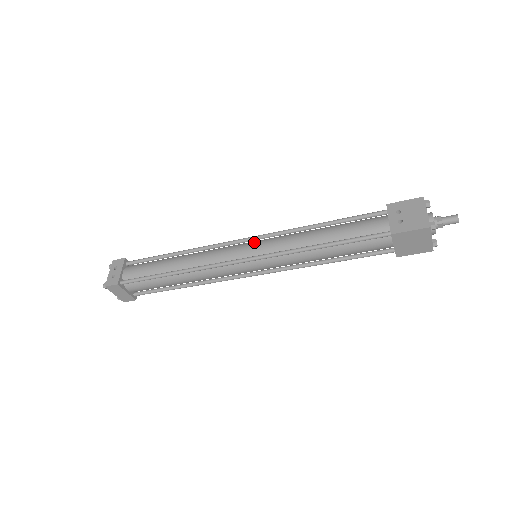
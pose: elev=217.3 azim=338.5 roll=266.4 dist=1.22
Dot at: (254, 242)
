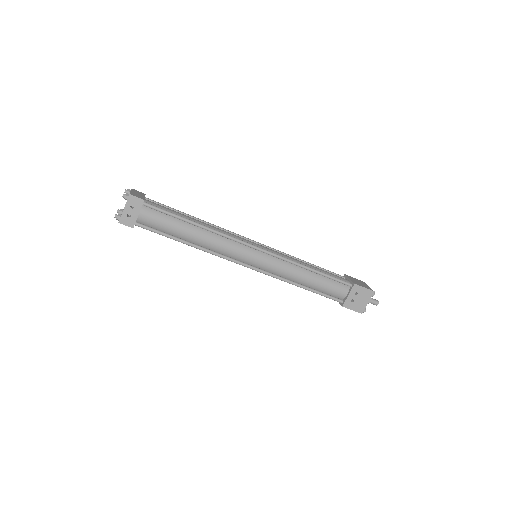
Dot at: (263, 255)
